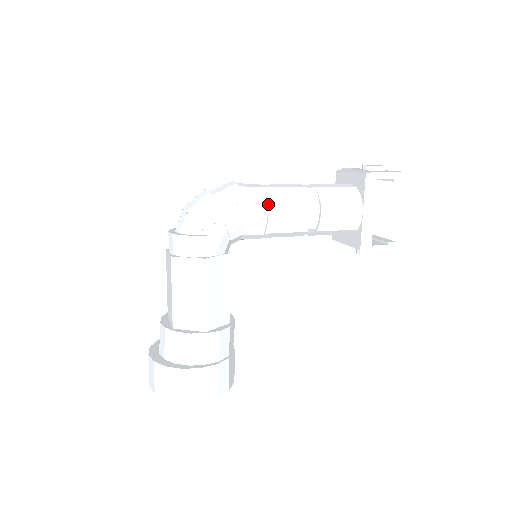
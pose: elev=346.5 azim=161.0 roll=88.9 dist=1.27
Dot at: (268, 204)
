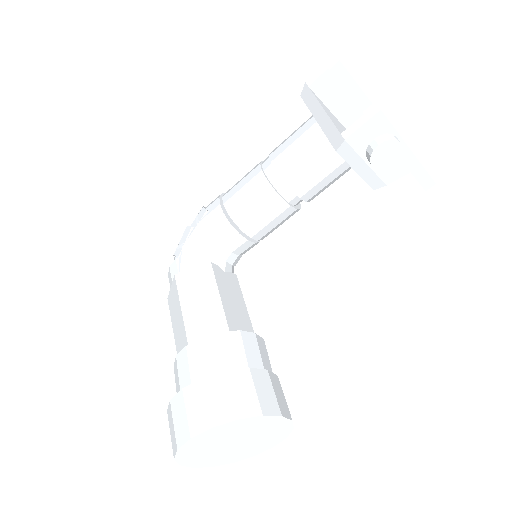
Dot at: (222, 197)
